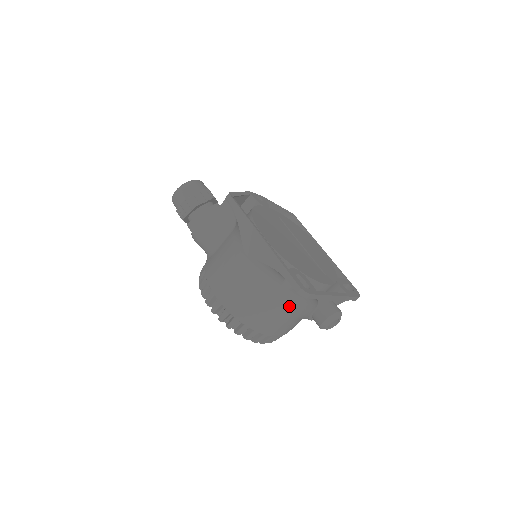
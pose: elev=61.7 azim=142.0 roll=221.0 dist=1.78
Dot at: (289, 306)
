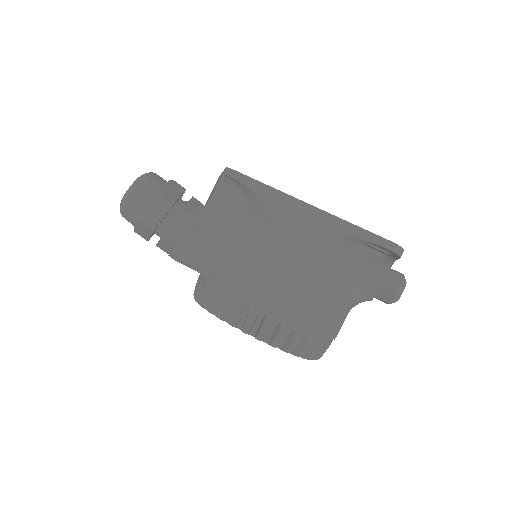
Dot at: (354, 288)
